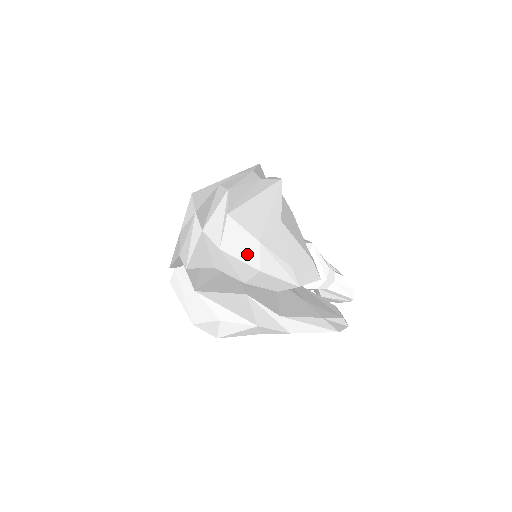
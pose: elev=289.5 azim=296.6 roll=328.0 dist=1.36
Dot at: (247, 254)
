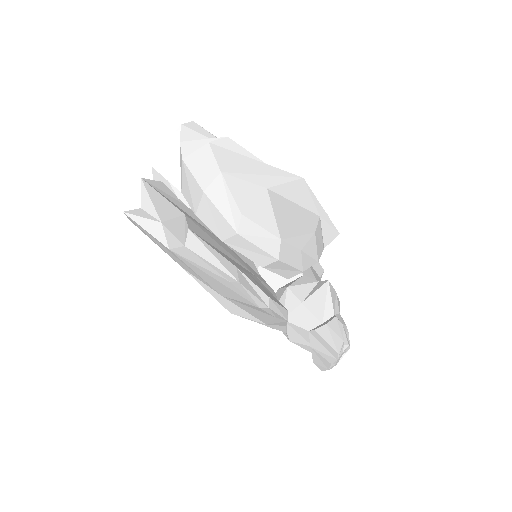
Dot at: (202, 174)
